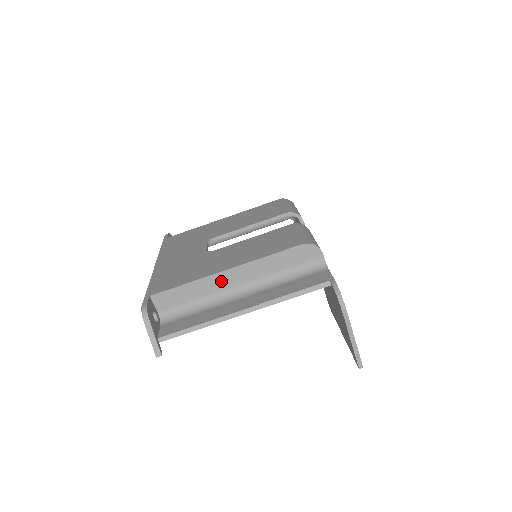
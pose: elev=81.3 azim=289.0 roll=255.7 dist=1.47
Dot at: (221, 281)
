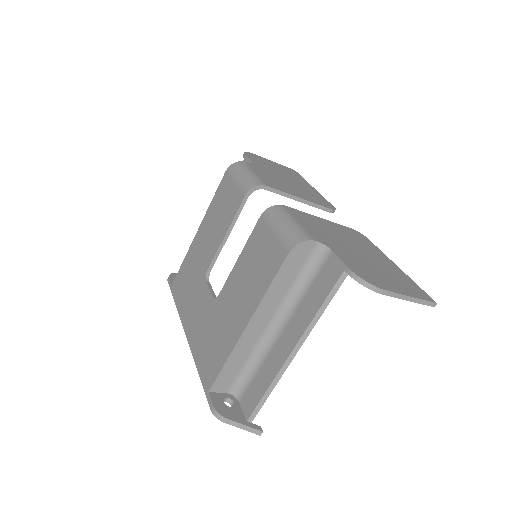
Dot at: (251, 336)
